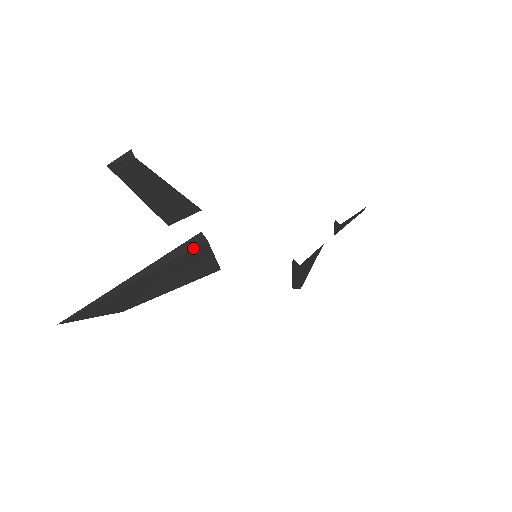
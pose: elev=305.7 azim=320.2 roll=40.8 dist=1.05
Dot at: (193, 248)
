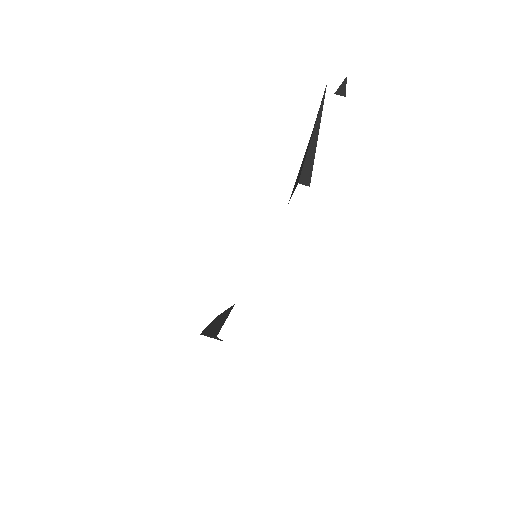
Dot at: occluded
